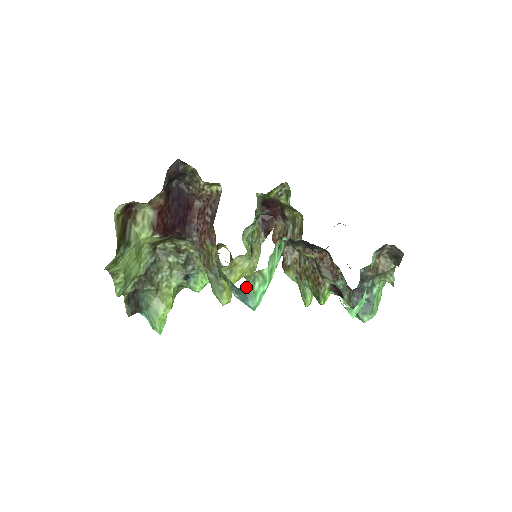
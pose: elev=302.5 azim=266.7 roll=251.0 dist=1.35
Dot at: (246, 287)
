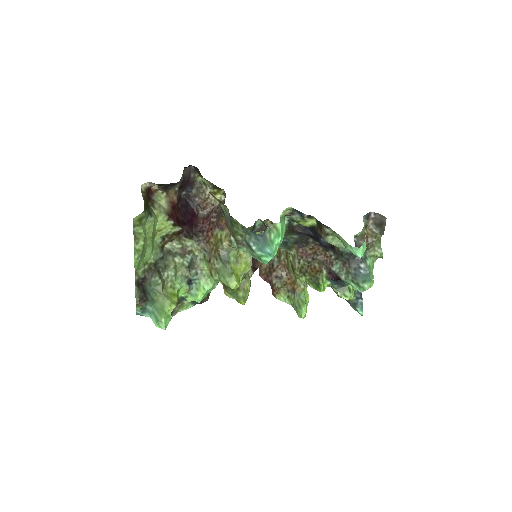
Dot at: (264, 235)
